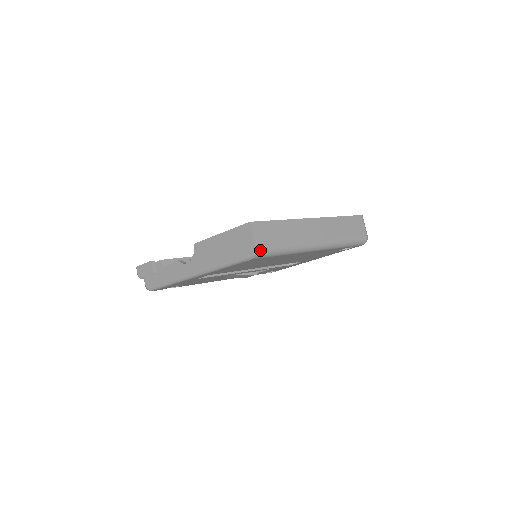
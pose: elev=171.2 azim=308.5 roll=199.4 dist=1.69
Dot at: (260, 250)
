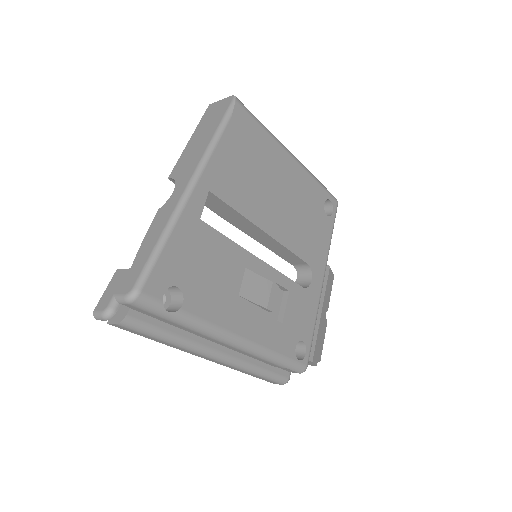
Dot at: occluded
